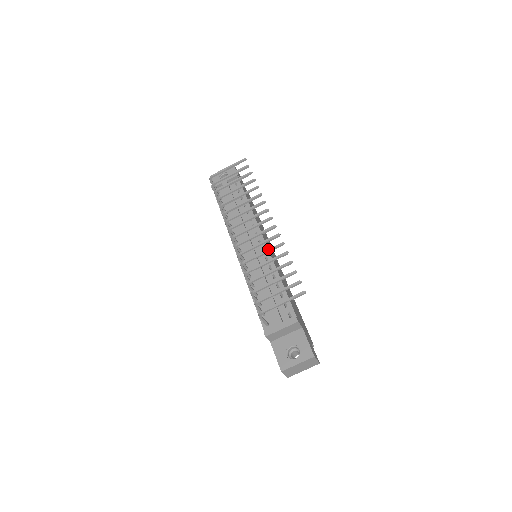
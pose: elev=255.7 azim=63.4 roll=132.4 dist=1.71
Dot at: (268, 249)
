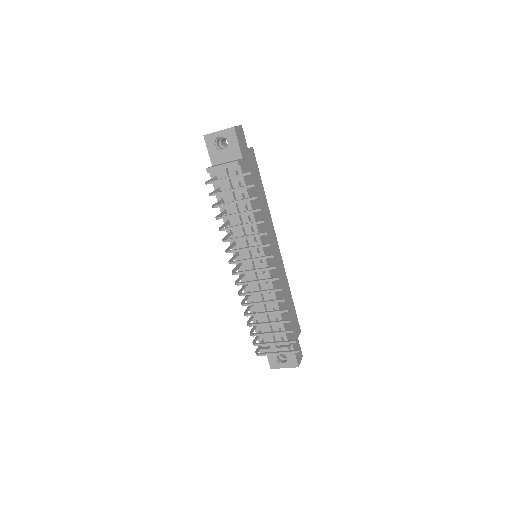
Dot at: (269, 301)
